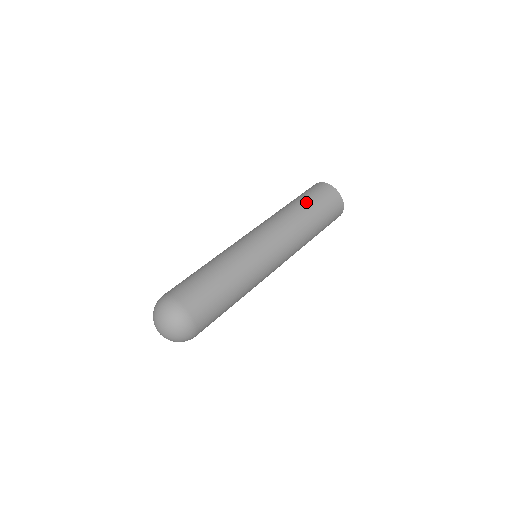
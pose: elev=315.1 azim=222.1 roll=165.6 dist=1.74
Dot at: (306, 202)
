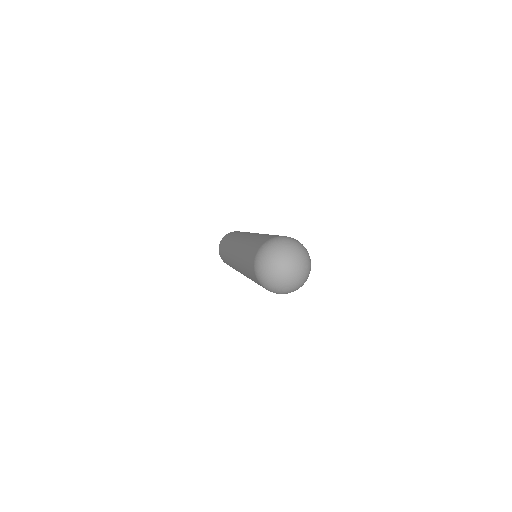
Dot at: (233, 234)
